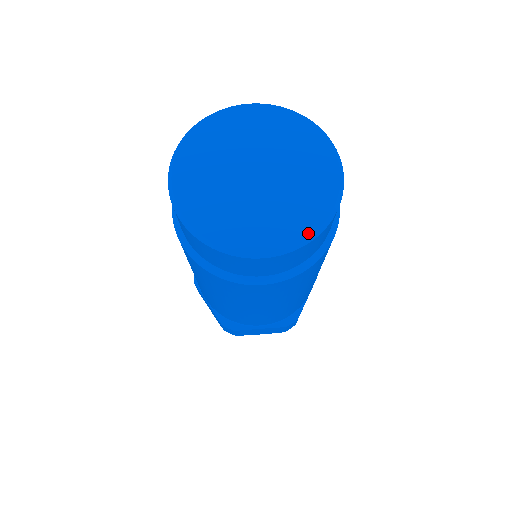
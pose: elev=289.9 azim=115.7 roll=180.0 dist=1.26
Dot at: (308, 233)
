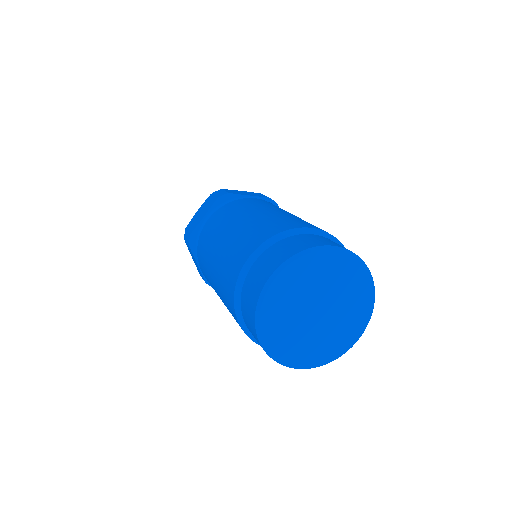
Dot at: (371, 309)
